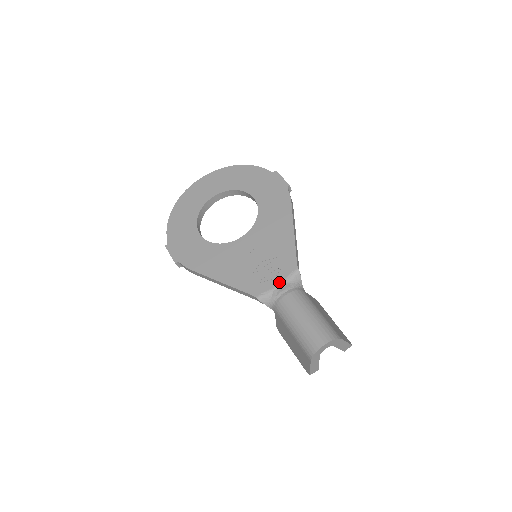
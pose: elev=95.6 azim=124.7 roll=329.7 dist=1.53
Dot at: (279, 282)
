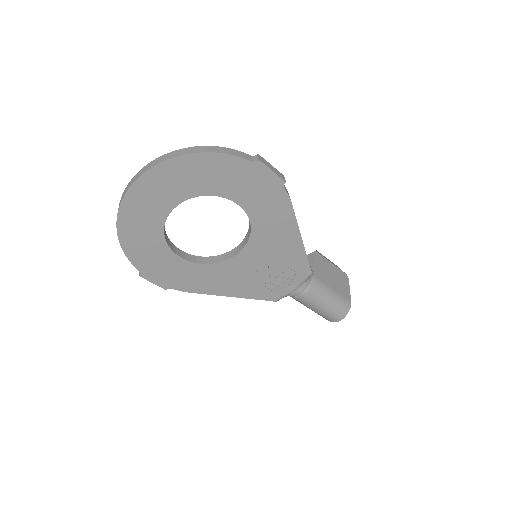
Dot at: (295, 287)
